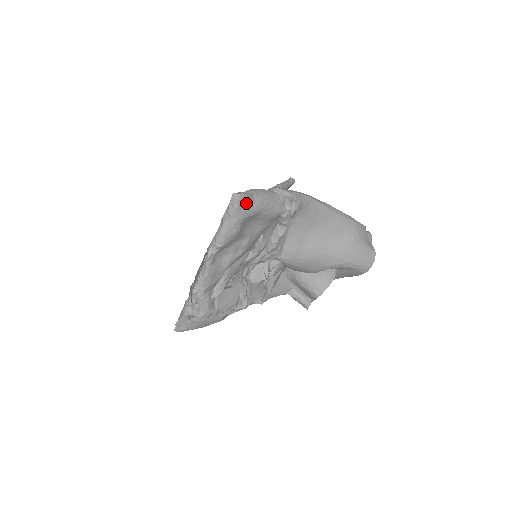
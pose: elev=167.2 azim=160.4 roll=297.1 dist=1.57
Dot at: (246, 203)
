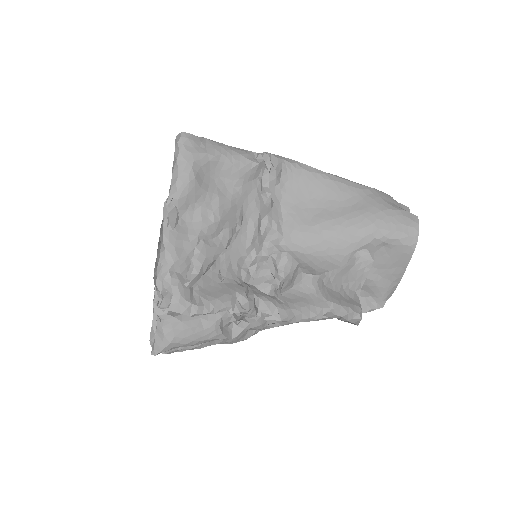
Dot at: (194, 144)
